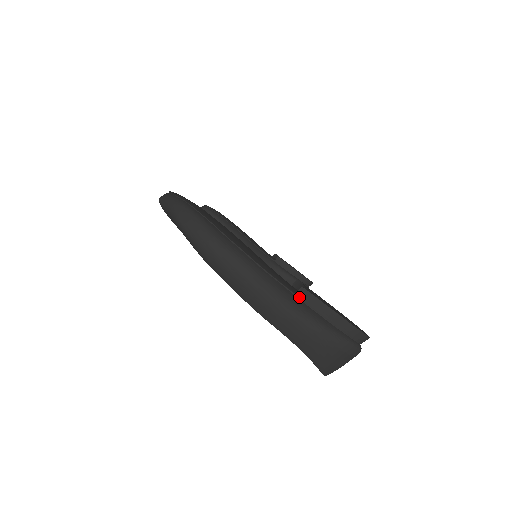
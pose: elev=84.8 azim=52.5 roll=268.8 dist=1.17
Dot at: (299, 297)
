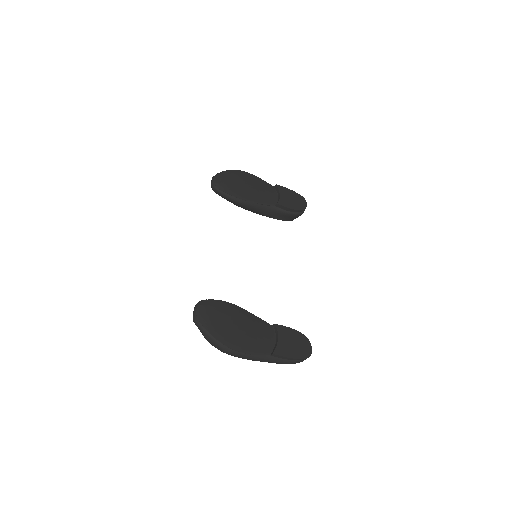
Dot at: (272, 356)
